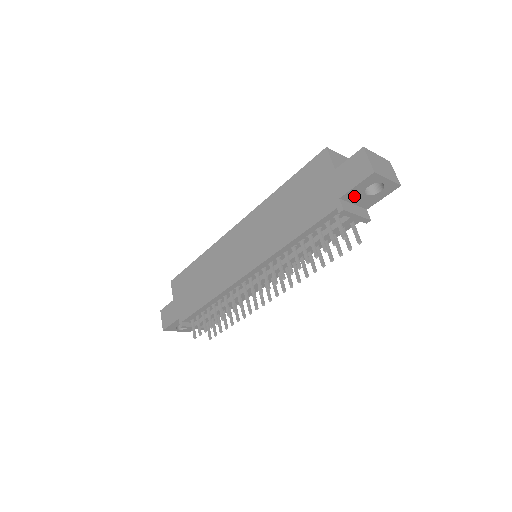
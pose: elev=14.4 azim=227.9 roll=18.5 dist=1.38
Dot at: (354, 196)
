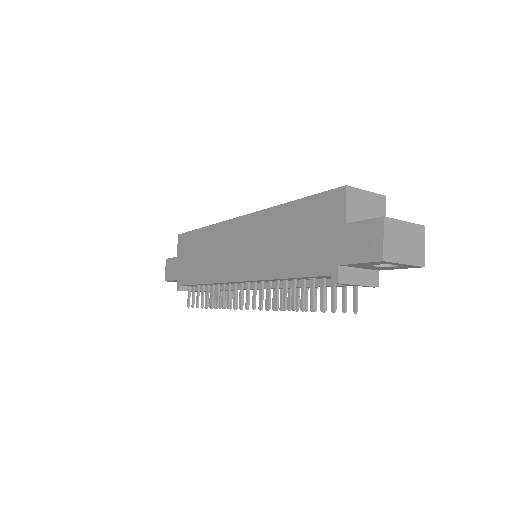
Dot at: (359, 265)
